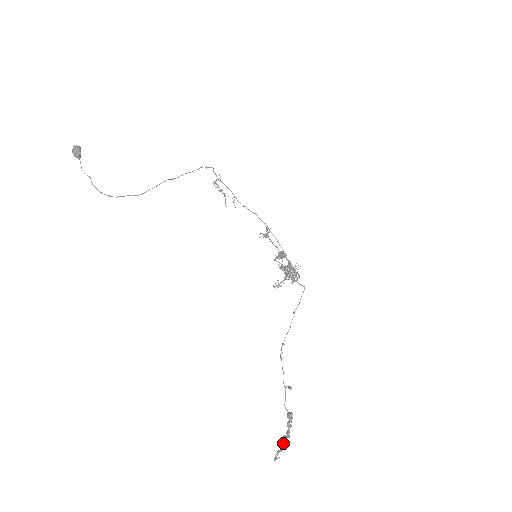
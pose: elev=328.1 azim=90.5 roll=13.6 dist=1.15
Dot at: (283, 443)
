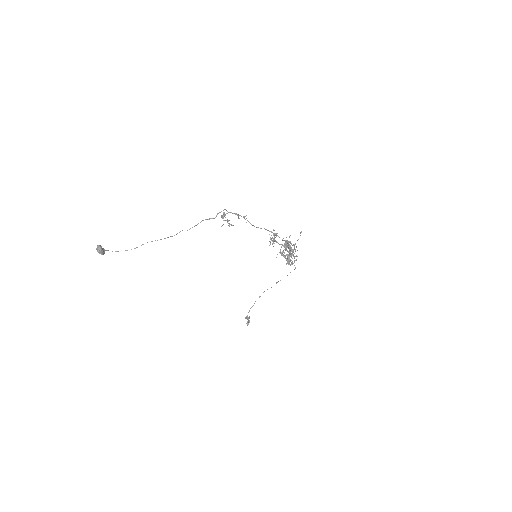
Dot at: (249, 318)
